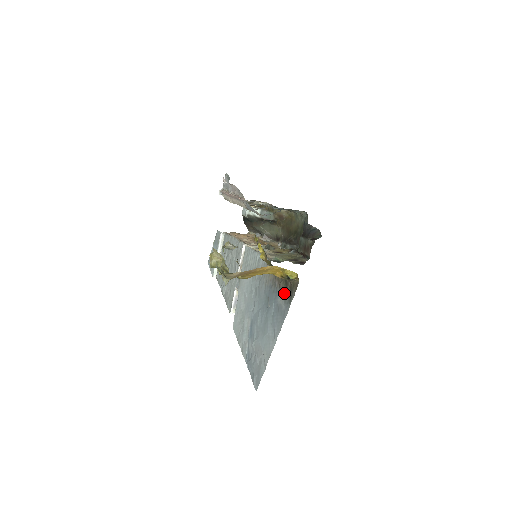
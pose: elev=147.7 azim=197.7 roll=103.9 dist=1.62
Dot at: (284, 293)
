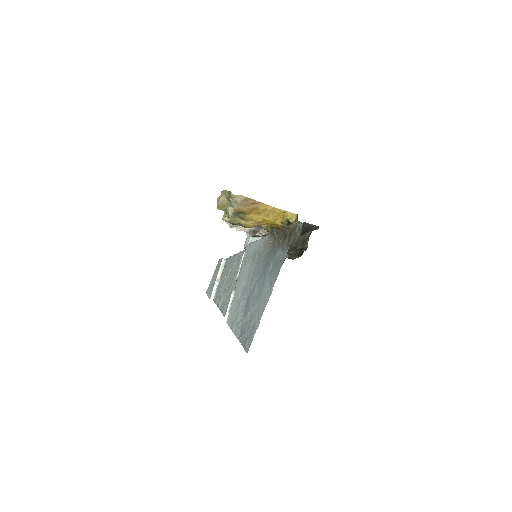
Dot at: (283, 245)
